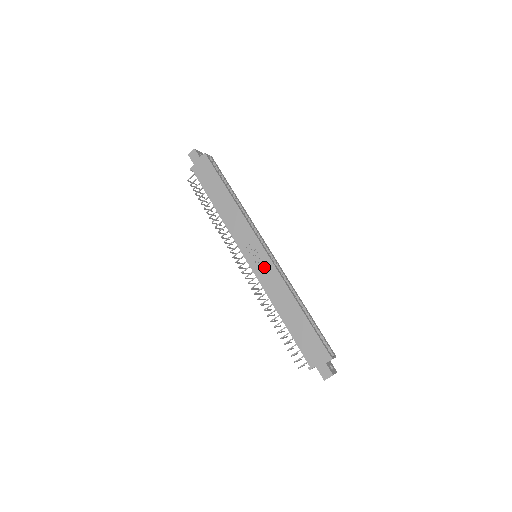
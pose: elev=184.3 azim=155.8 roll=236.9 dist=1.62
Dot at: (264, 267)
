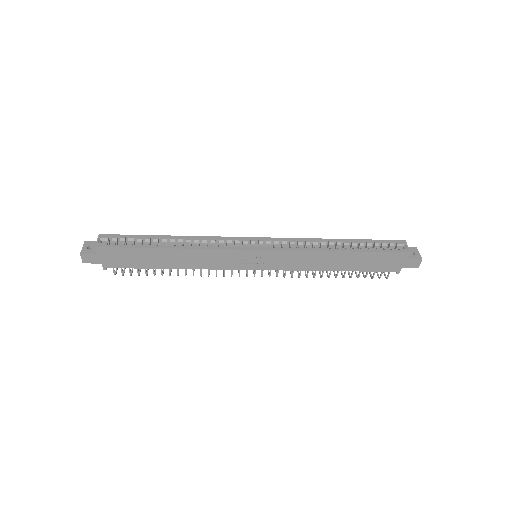
Dot at: (277, 260)
